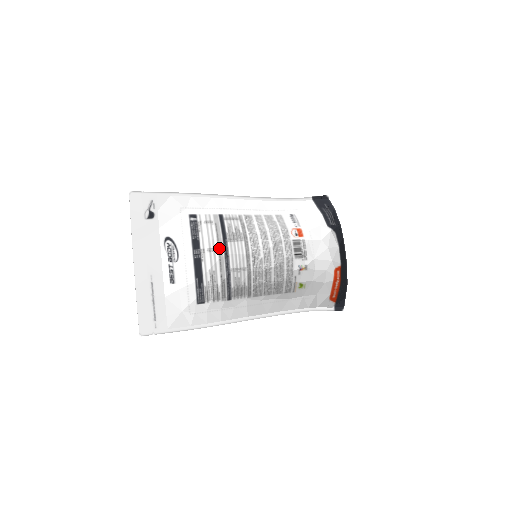
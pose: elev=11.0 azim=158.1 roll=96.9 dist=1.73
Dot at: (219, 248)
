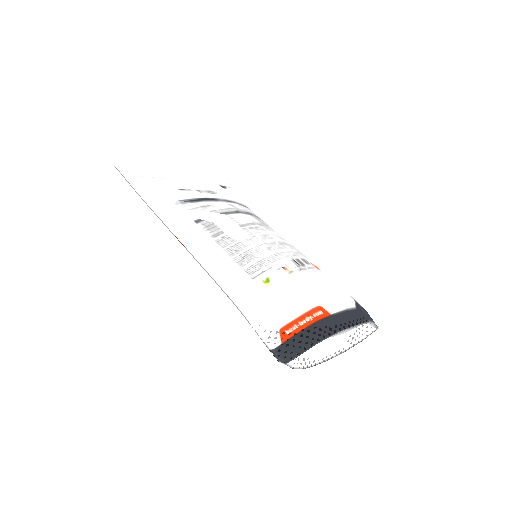
Dot at: (239, 209)
